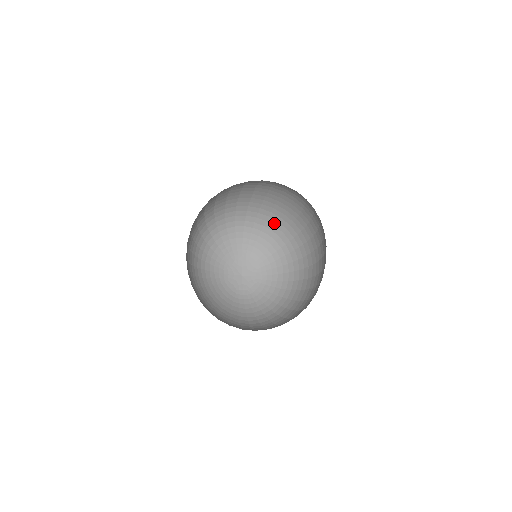
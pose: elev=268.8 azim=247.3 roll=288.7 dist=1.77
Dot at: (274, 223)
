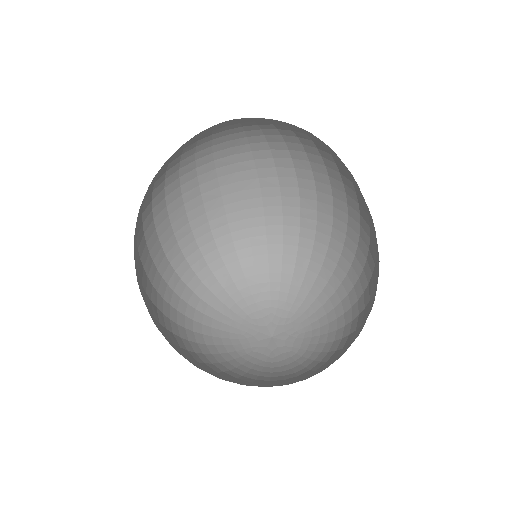
Dot at: (278, 240)
